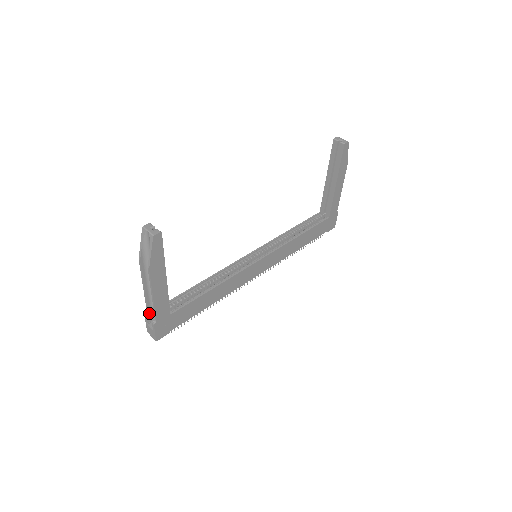
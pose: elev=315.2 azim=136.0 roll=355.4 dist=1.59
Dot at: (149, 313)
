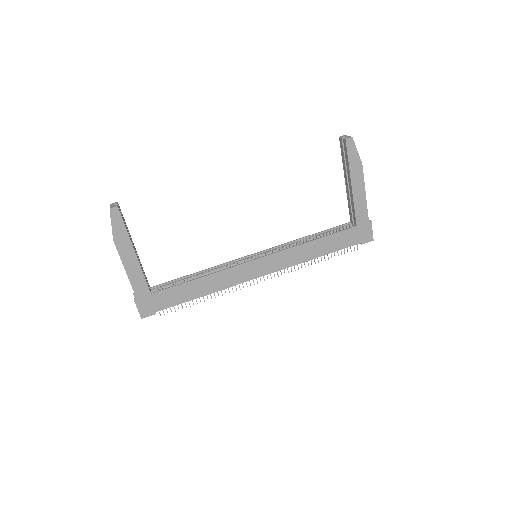
Dot at: occluded
